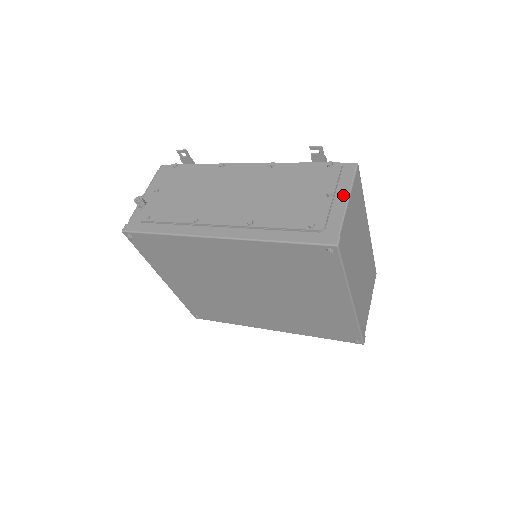
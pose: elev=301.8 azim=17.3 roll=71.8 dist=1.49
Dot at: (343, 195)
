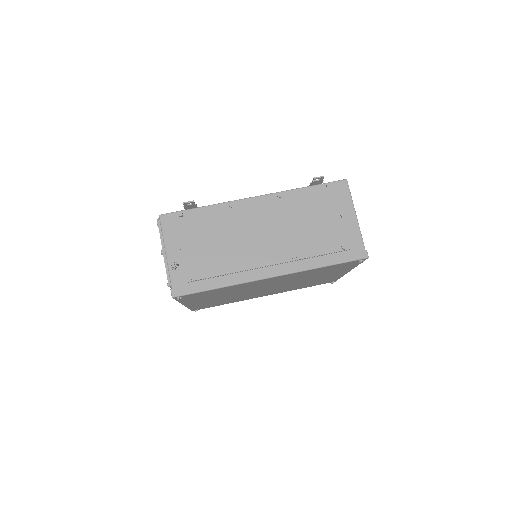
Dot at: (351, 212)
